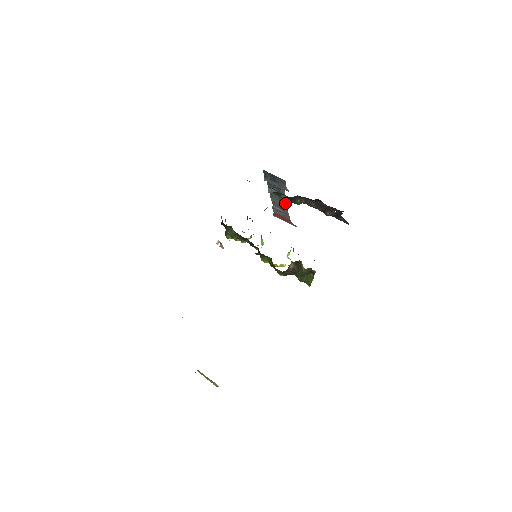
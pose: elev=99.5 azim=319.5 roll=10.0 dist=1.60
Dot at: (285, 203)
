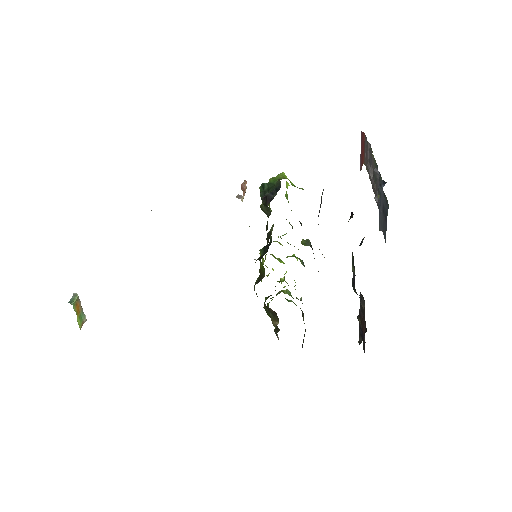
Dot at: (373, 187)
